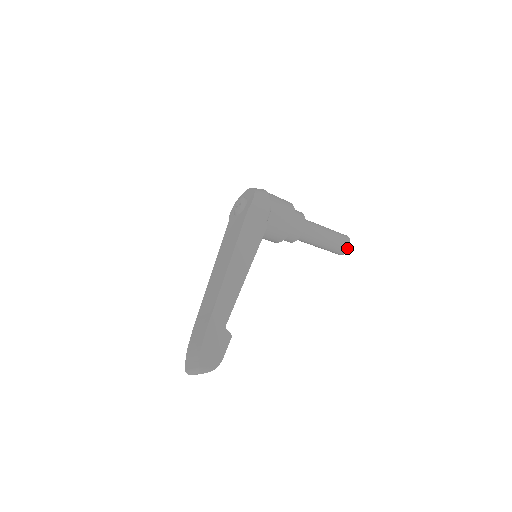
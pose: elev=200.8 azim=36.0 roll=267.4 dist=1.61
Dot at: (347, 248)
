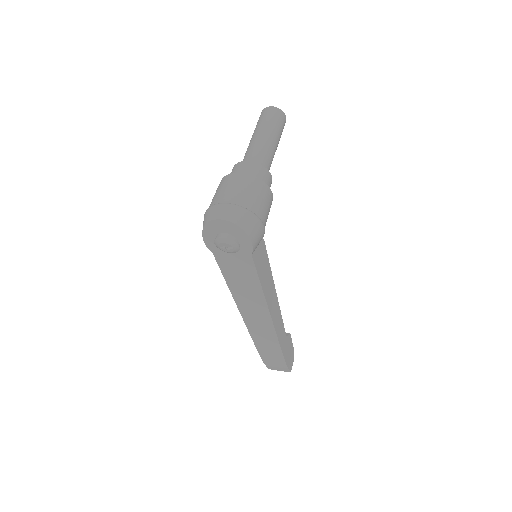
Dot at: occluded
